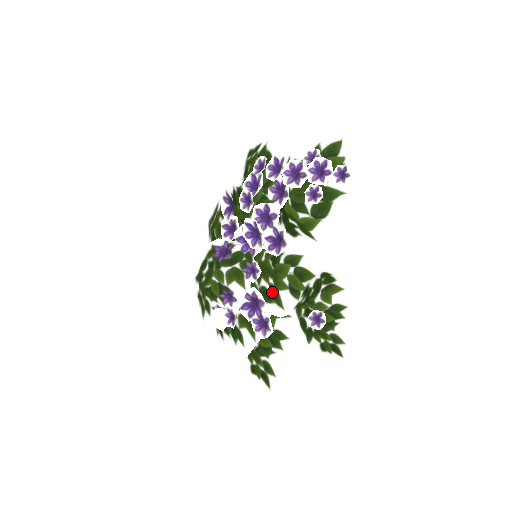
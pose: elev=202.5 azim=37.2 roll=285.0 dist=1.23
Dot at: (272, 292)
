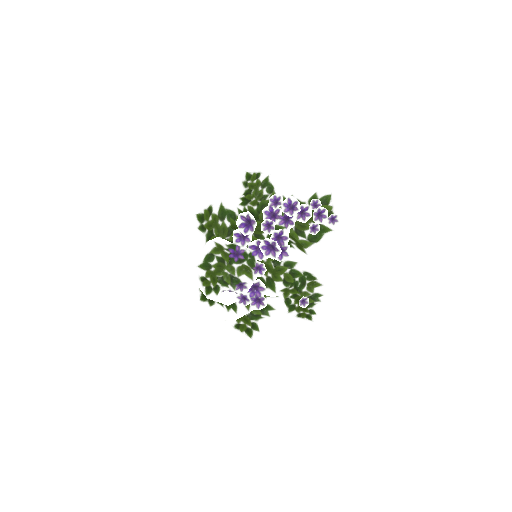
Dot at: (268, 281)
